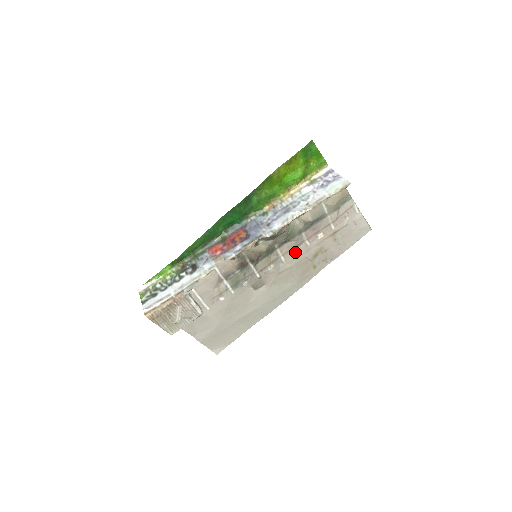
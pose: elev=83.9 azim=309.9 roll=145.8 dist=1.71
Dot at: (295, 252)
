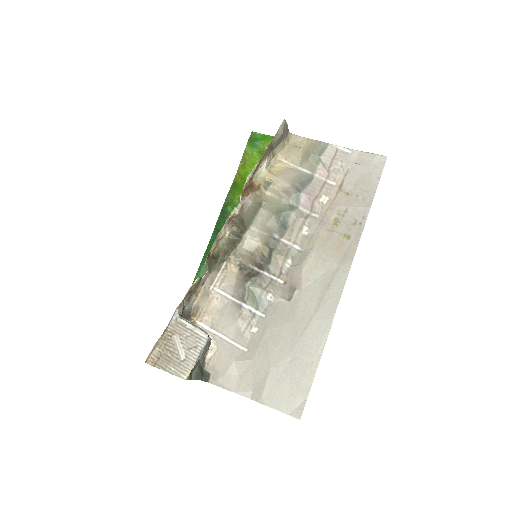
Dot at: (307, 232)
